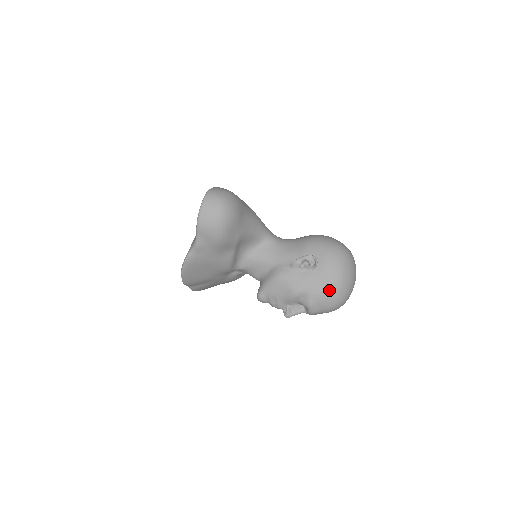
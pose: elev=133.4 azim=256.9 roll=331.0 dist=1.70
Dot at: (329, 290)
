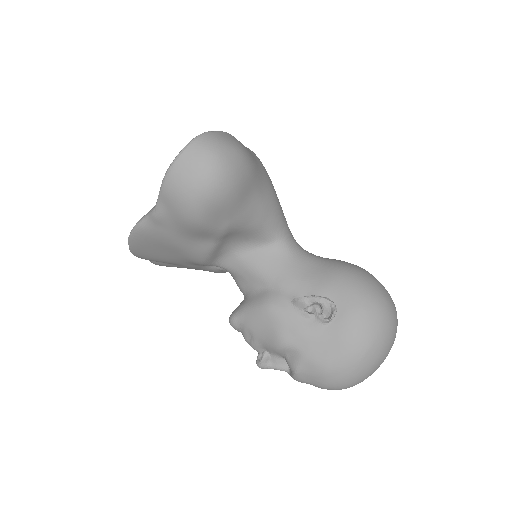
Dot at: (334, 364)
